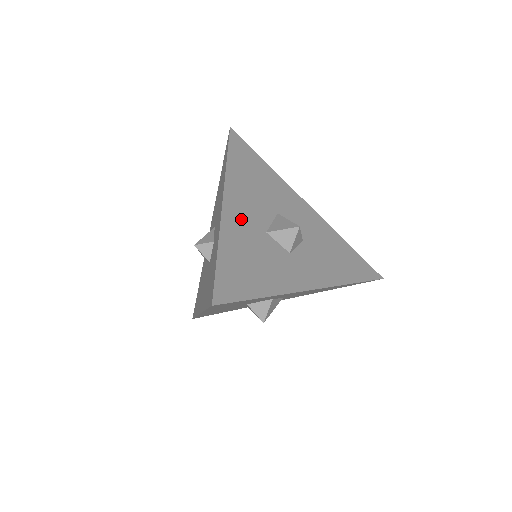
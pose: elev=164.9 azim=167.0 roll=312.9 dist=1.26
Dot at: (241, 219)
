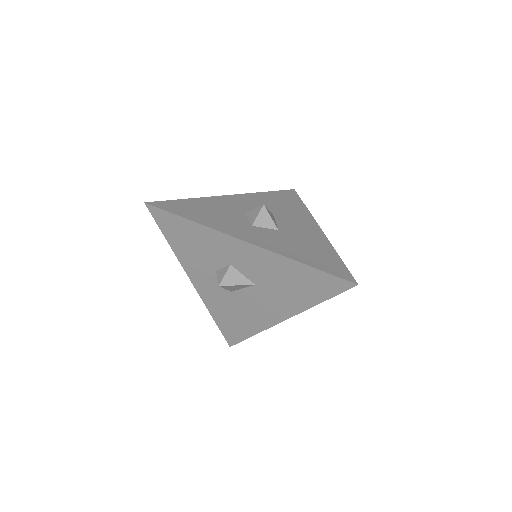
Dot at: (231, 203)
